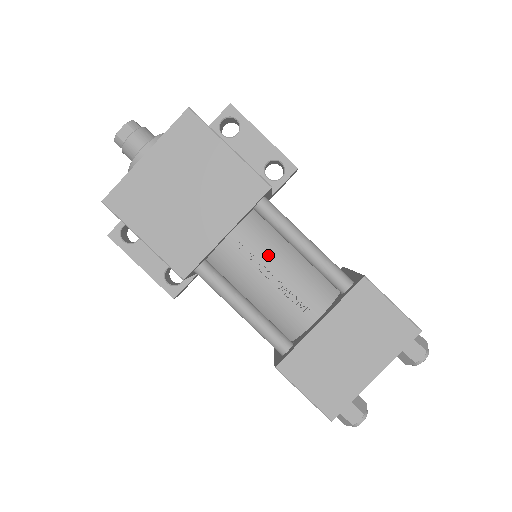
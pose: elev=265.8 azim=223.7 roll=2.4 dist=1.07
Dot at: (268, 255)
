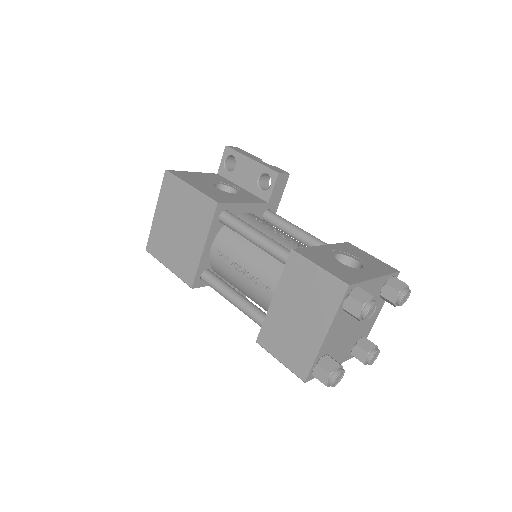
Dot at: (237, 254)
